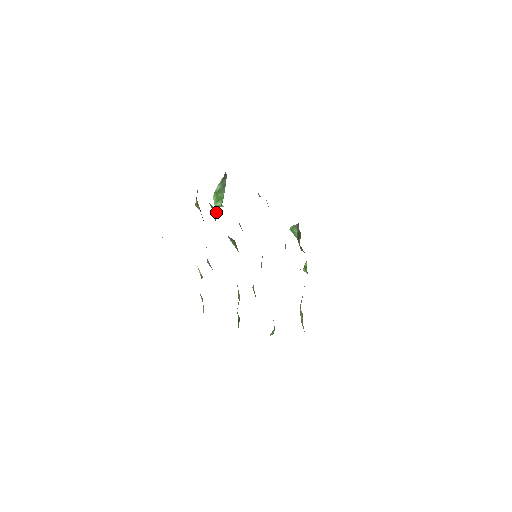
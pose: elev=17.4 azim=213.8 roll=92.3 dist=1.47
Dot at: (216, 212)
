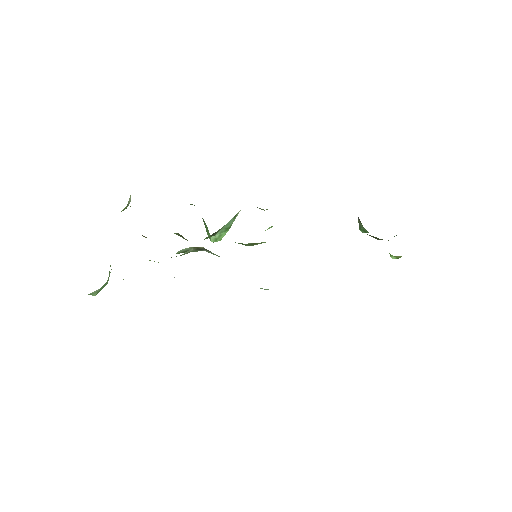
Dot at: occluded
